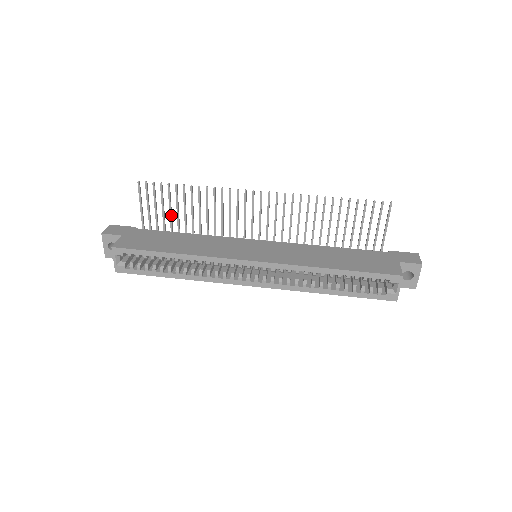
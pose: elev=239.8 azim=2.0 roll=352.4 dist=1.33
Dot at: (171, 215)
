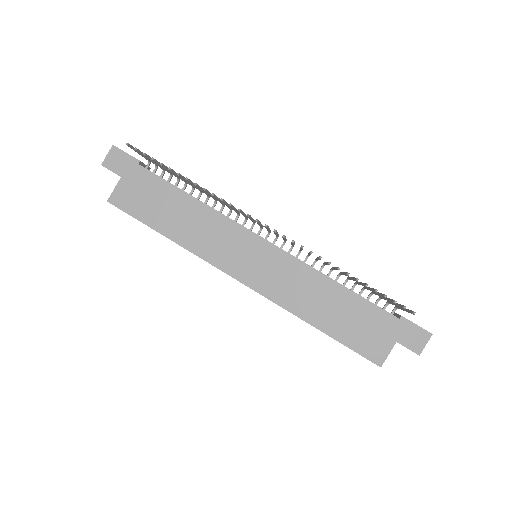
Dot at: (173, 174)
